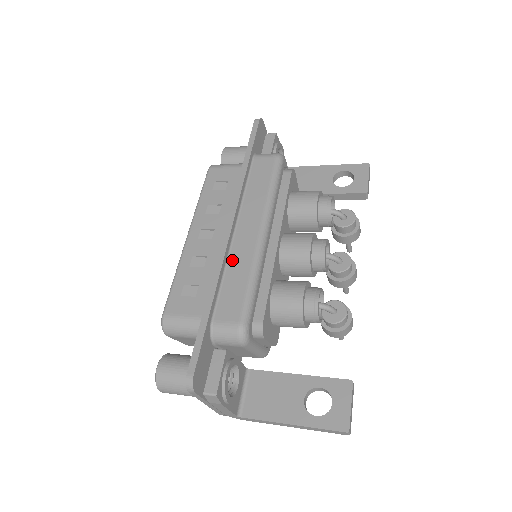
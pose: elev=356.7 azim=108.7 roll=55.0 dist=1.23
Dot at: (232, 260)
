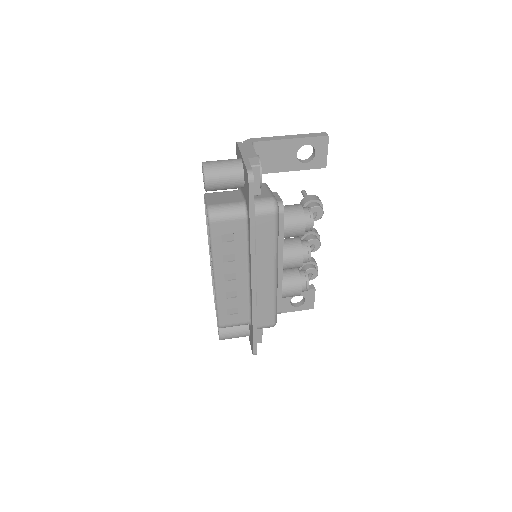
Dot at: (259, 295)
